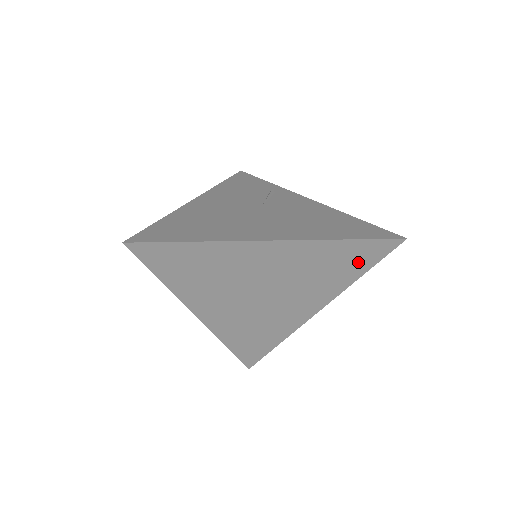
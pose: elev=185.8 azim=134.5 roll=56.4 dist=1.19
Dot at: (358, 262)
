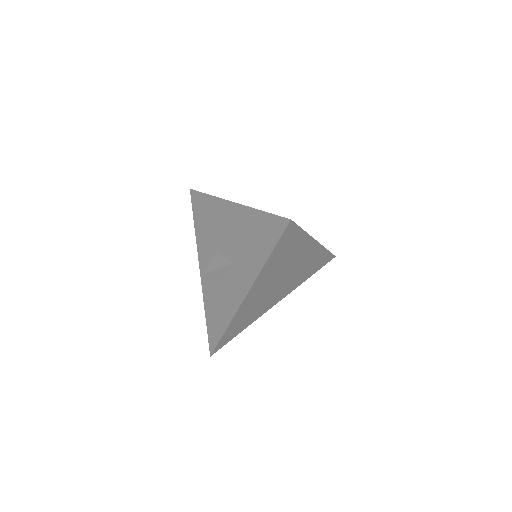
Dot at: (317, 267)
